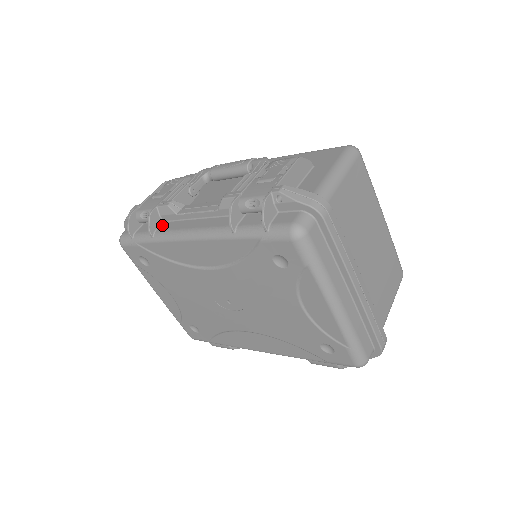
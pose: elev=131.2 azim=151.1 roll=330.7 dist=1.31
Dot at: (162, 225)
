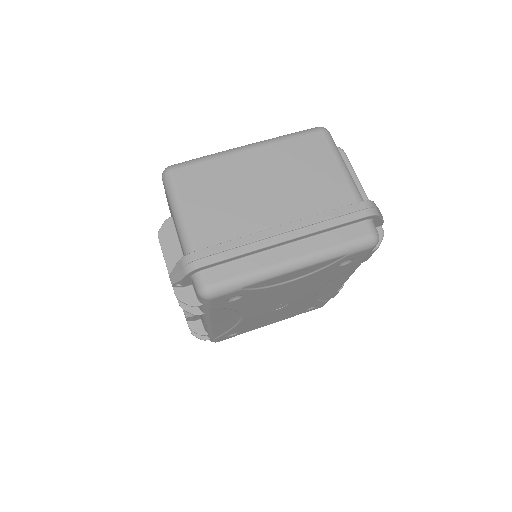
Dot at: (202, 323)
